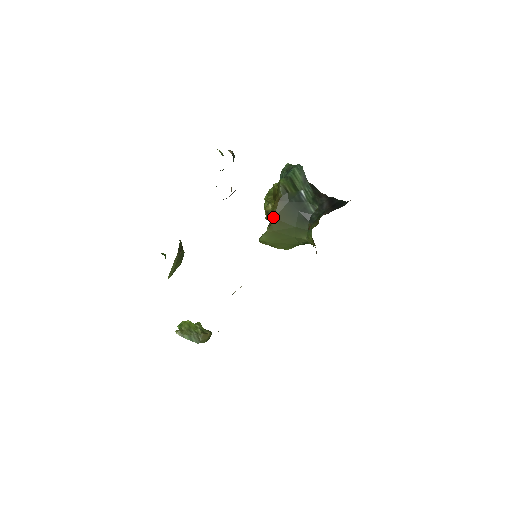
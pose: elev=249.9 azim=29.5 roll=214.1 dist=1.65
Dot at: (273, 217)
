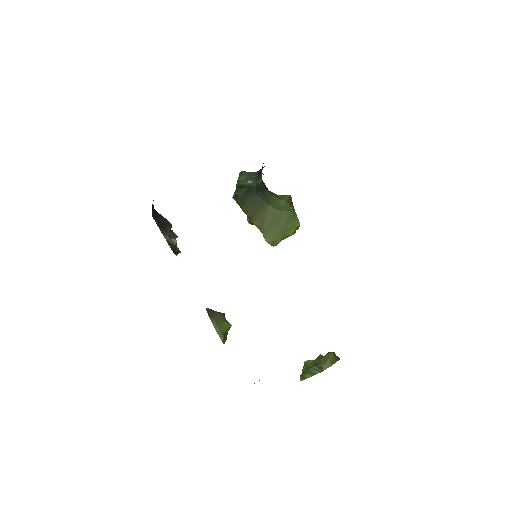
Dot at: (251, 220)
